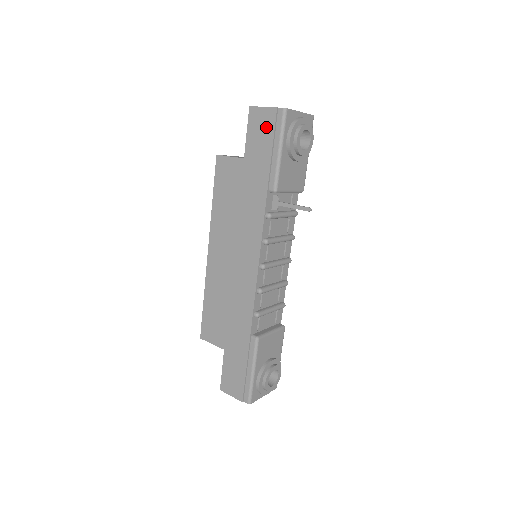
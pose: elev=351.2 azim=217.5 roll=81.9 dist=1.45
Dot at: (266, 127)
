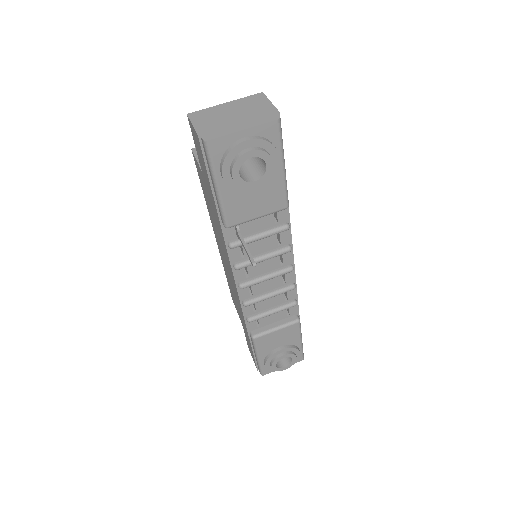
Dot at: (200, 152)
